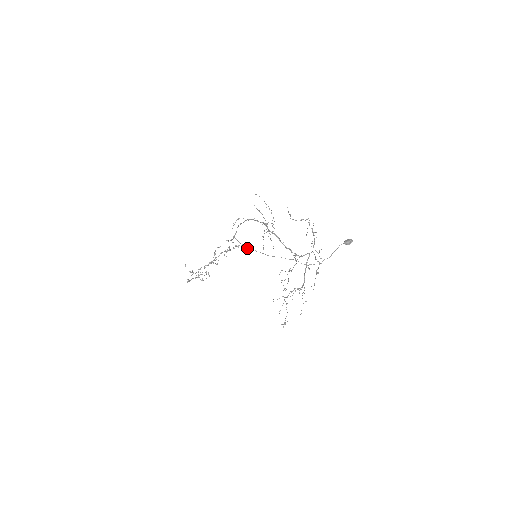
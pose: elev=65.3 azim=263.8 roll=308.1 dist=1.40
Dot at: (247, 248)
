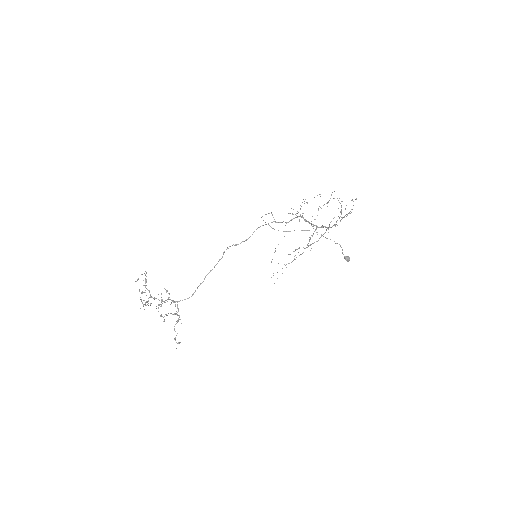
Dot at: occluded
